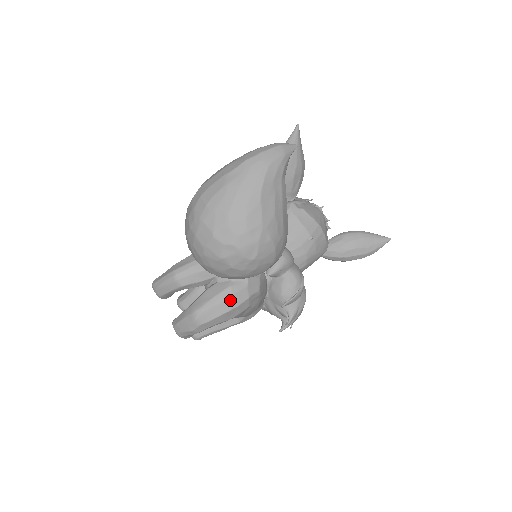
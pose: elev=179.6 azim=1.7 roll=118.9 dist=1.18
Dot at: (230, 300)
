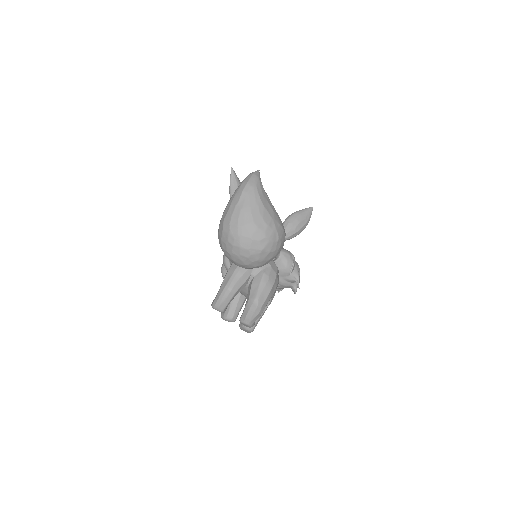
Dot at: (269, 281)
